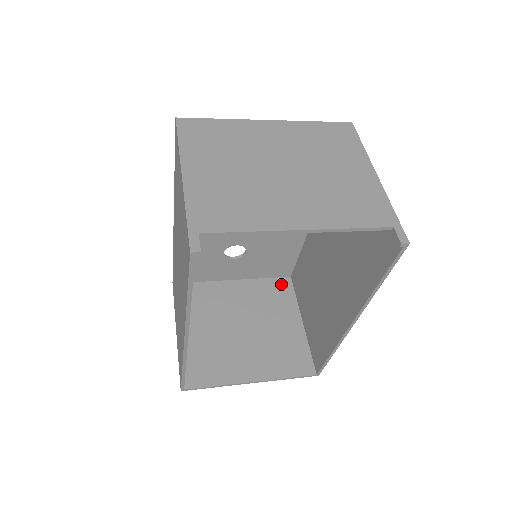
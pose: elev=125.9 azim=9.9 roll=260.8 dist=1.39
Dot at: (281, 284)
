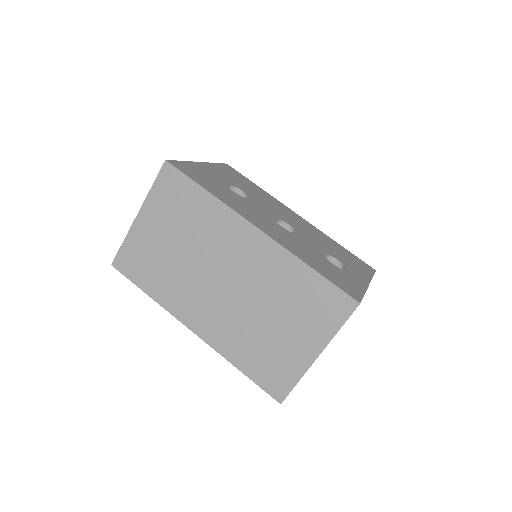
Dot at: occluded
